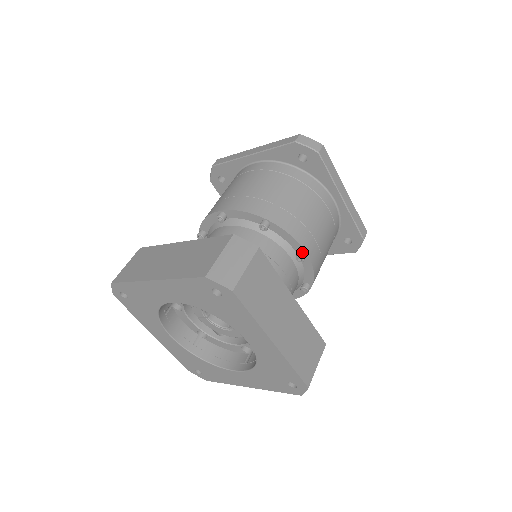
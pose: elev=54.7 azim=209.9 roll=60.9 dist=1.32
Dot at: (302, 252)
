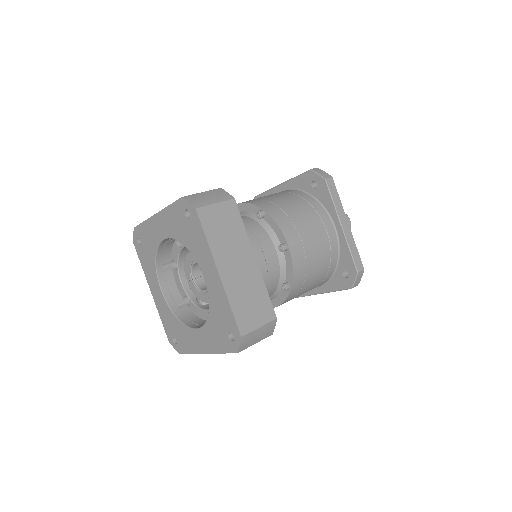
Dot at: (285, 243)
